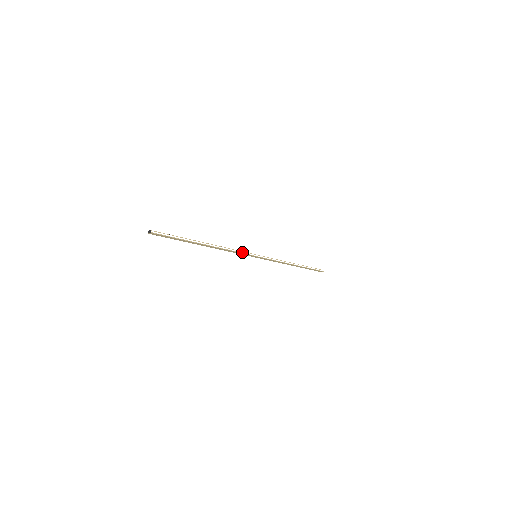
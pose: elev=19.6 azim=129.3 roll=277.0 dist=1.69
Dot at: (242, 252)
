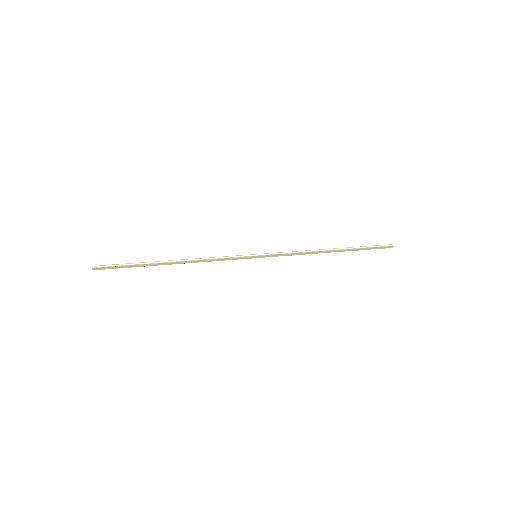
Dot at: (230, 257)
